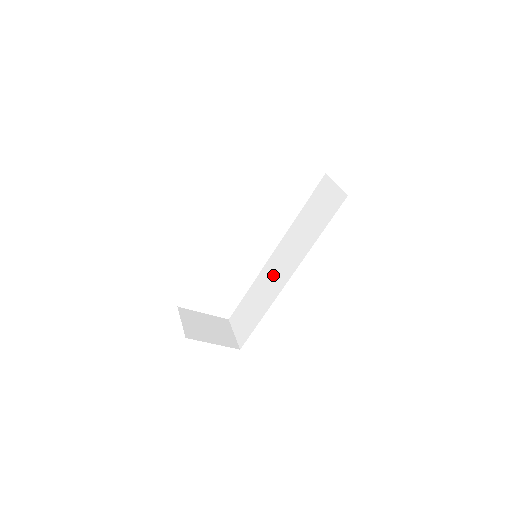
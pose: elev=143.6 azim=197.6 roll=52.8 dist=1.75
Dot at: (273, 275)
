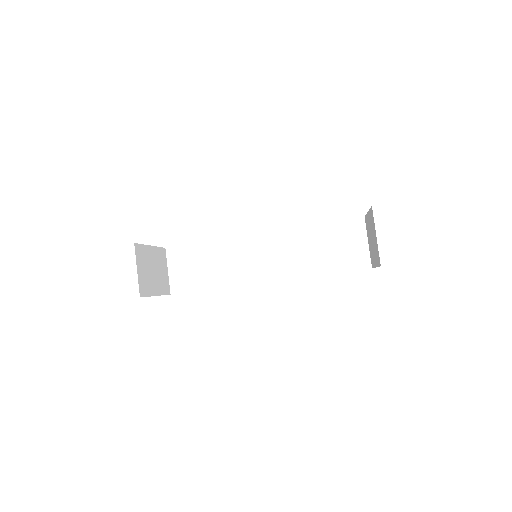
Dot at: (248, 258)
